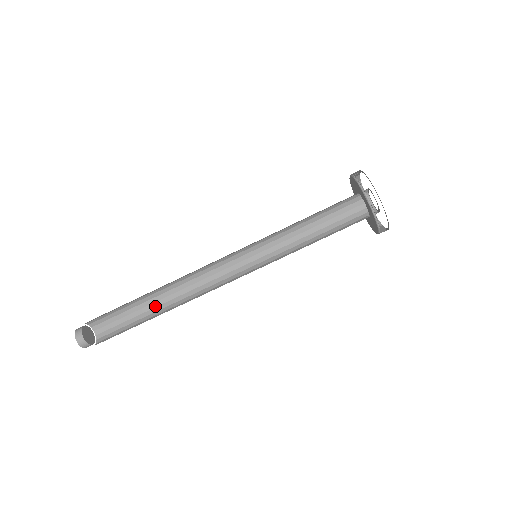
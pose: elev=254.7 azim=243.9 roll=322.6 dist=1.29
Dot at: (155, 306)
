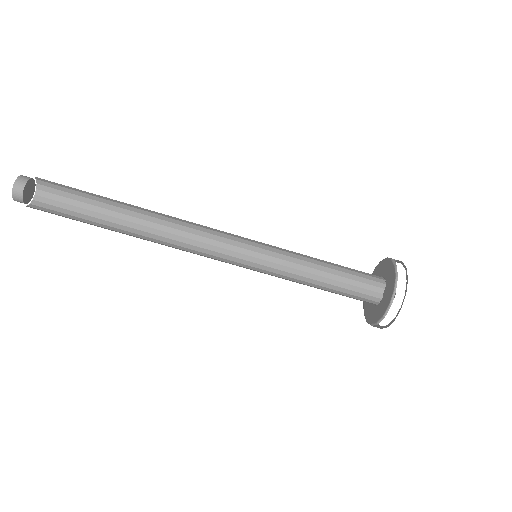
Dot at: (121, 218)
